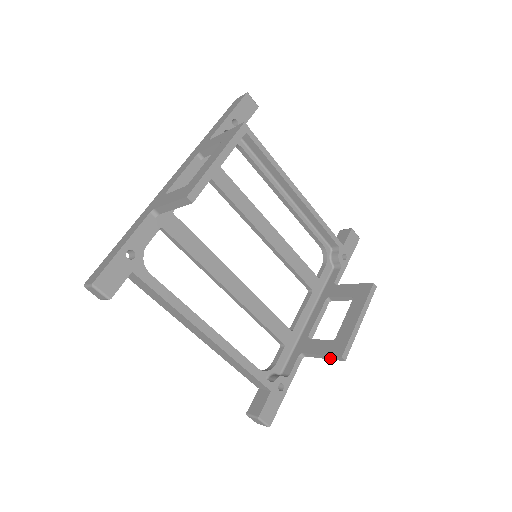
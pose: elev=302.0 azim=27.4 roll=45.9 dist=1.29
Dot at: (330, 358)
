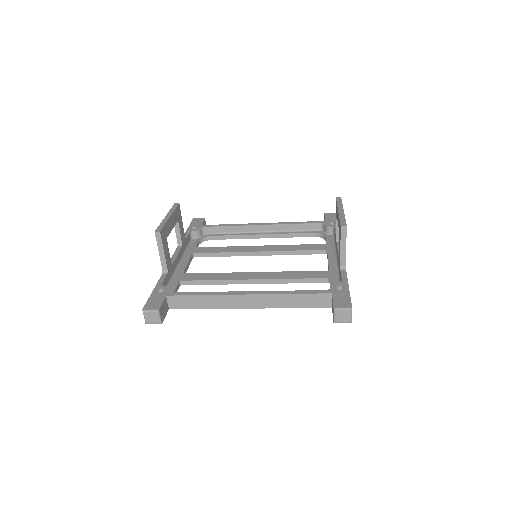
Dot at: (344, 240)
